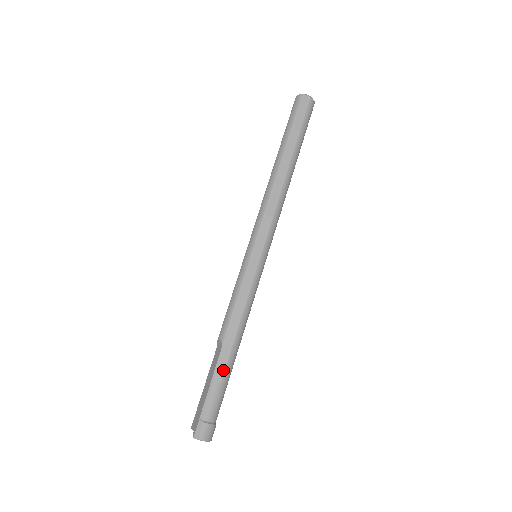
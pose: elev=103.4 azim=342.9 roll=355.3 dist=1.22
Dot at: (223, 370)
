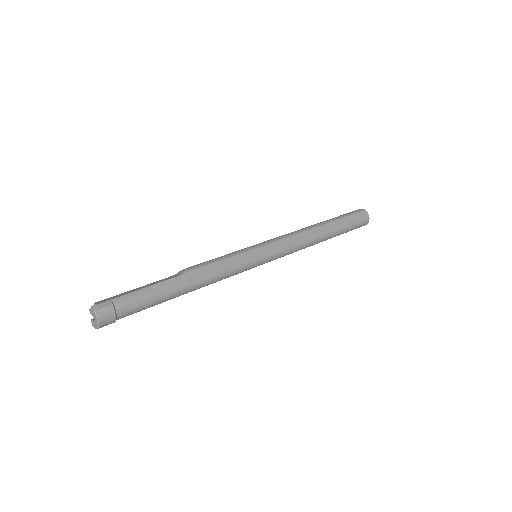
Dot at: (165, 289)
